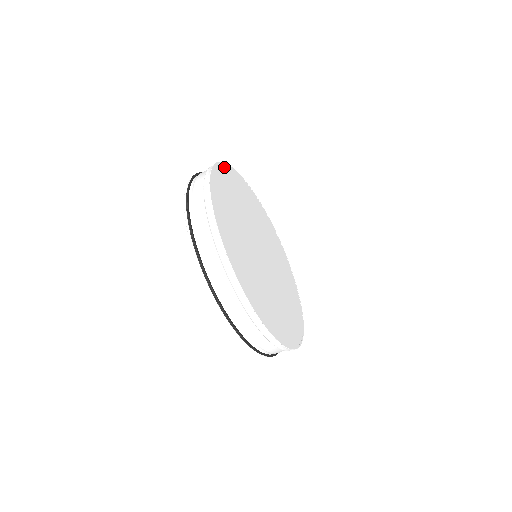
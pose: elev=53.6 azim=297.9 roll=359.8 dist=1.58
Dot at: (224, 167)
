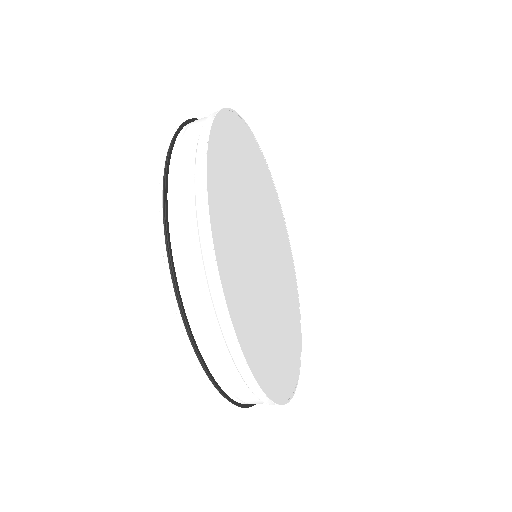
Dot at: (243, 125)
